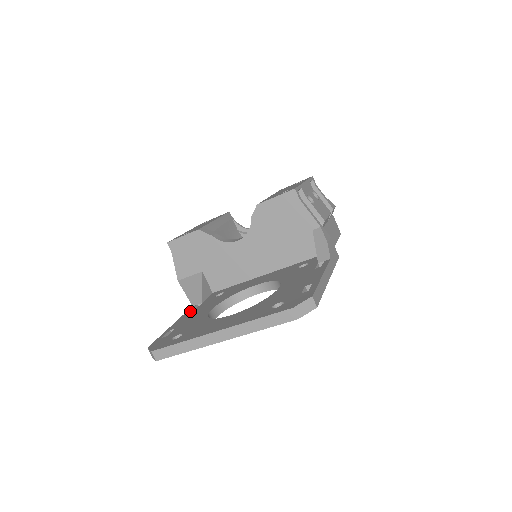
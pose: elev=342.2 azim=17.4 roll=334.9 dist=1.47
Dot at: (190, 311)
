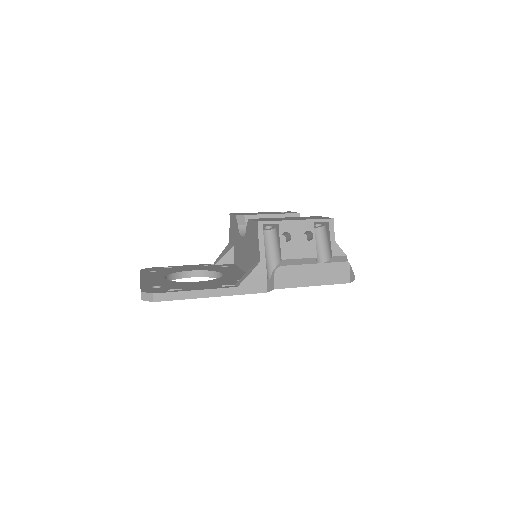
Dot at: (202, 265)
